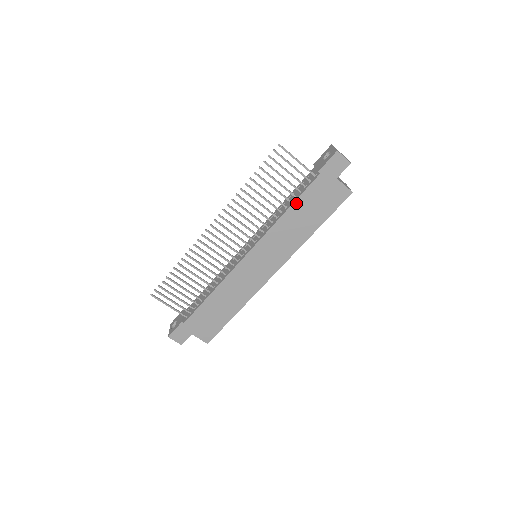
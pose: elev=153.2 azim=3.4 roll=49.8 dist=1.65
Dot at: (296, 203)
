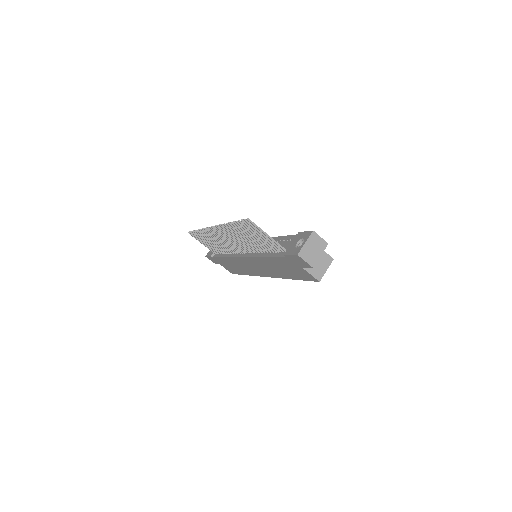
Dot at: (270, 258)
